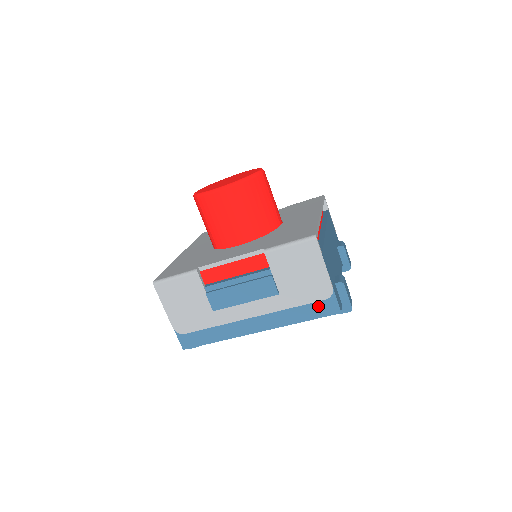
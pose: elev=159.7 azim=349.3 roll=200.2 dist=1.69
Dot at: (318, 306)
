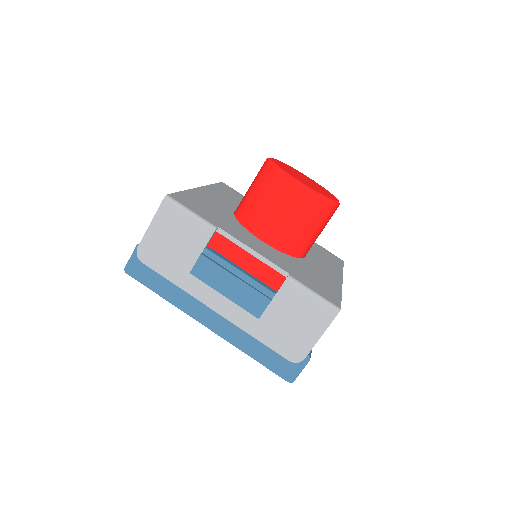
Dot at: (277, 359)
